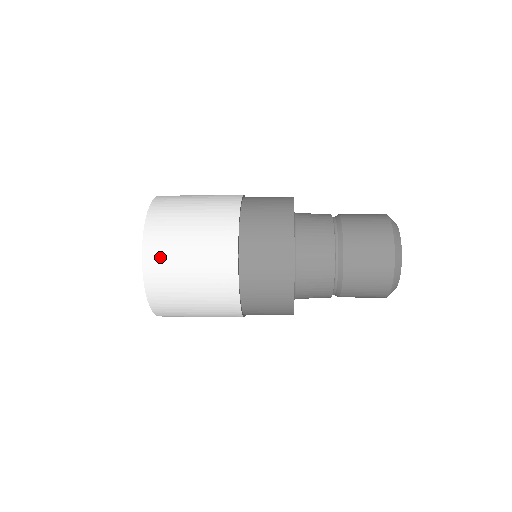
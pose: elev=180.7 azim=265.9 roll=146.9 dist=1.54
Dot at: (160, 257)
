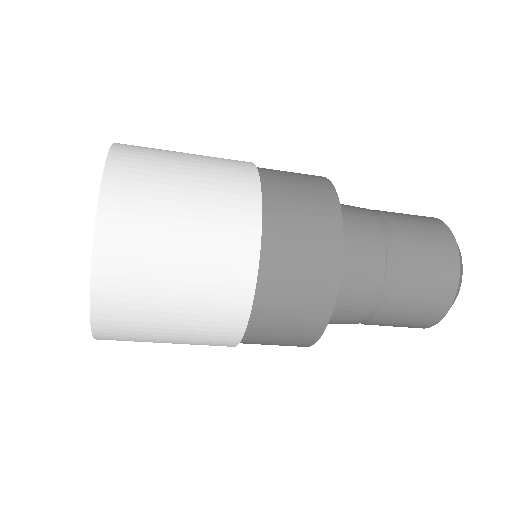
Dot at: (132, 196)
